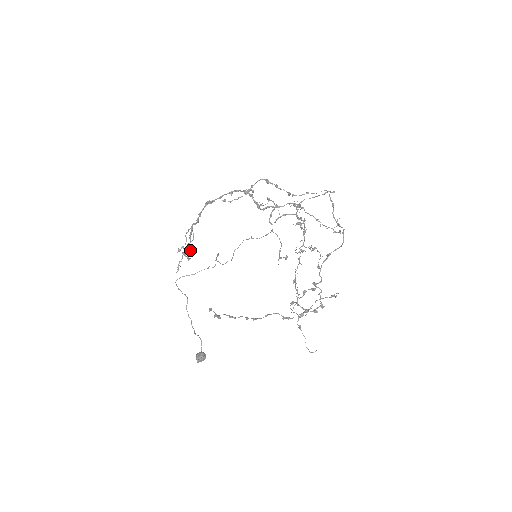
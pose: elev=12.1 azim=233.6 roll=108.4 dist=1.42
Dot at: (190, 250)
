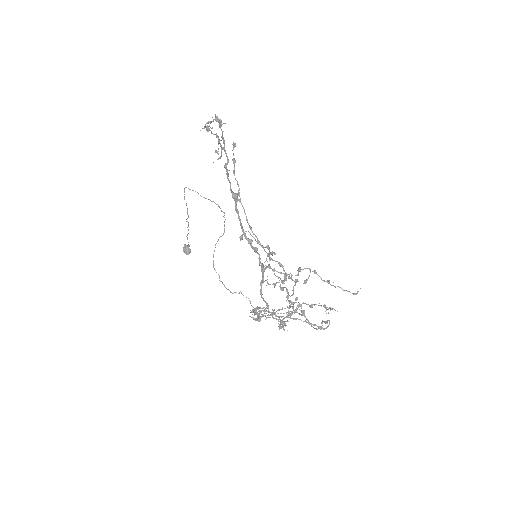
Dot at: (216, 150)
